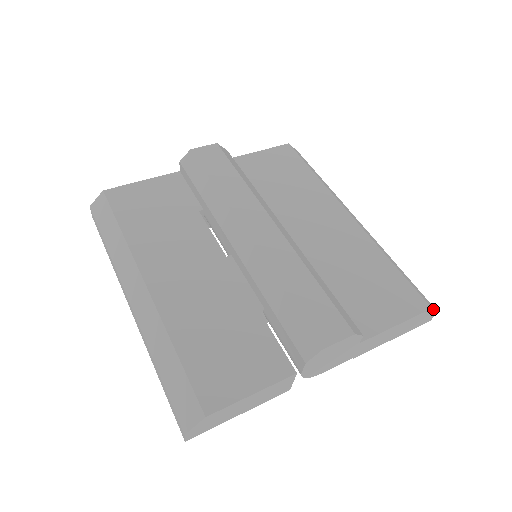
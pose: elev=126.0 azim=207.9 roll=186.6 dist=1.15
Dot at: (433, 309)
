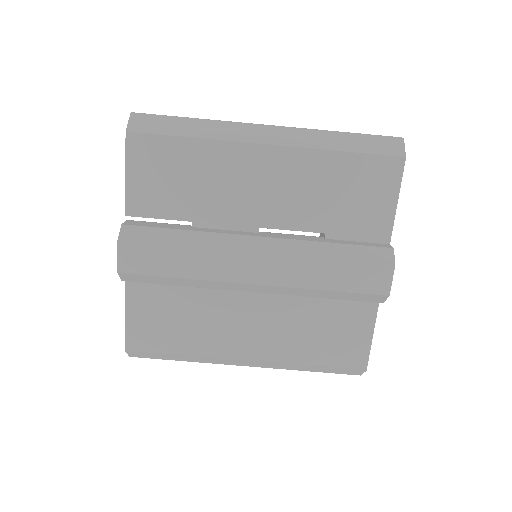
Dot at: (405, 152)
